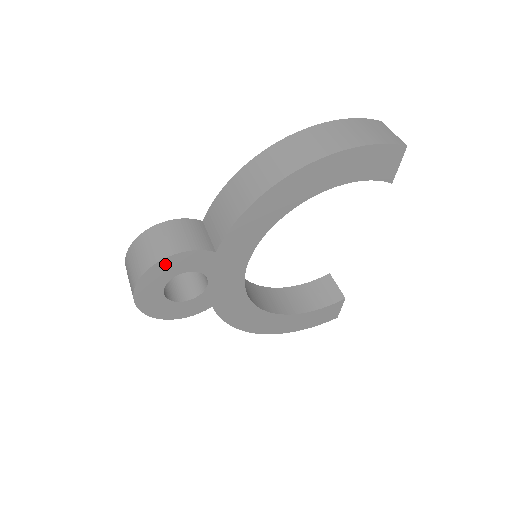
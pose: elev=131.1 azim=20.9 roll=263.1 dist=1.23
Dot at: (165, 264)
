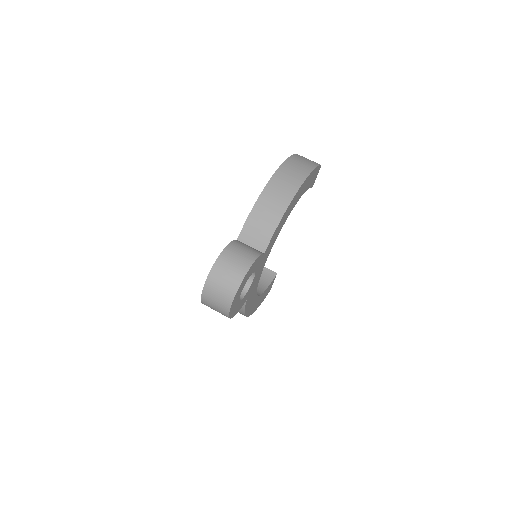
Dot at: (250, 270)
